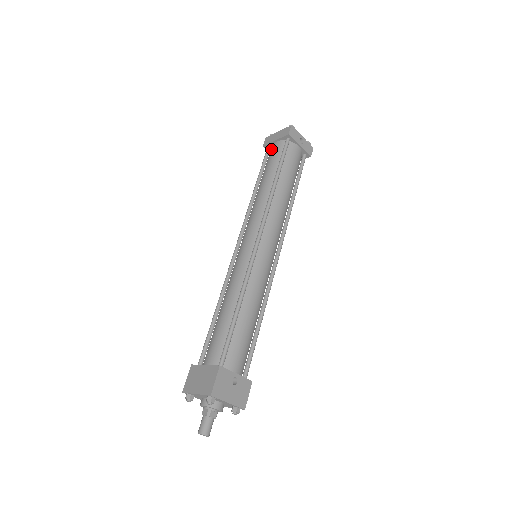
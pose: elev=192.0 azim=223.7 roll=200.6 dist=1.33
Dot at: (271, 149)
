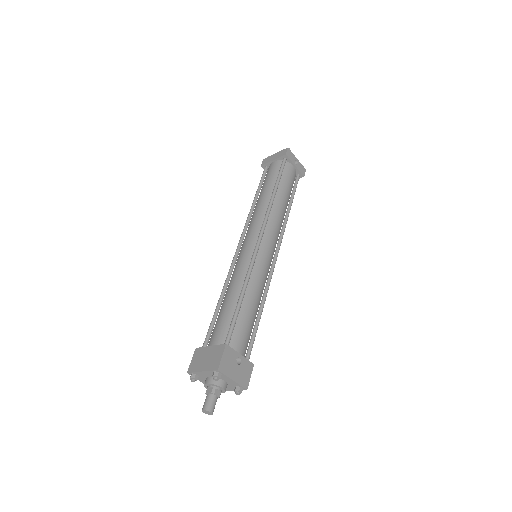
Dot at: (269, 168)
